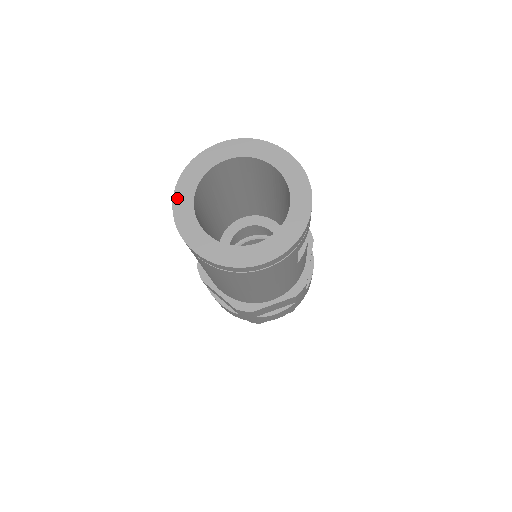
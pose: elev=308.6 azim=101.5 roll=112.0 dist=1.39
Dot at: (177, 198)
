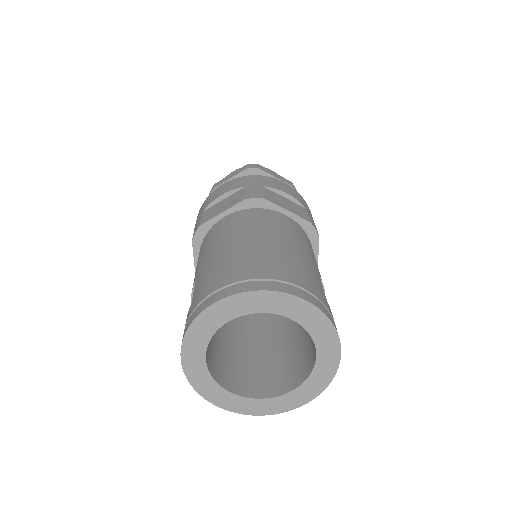
Dot at: (187, 368)
